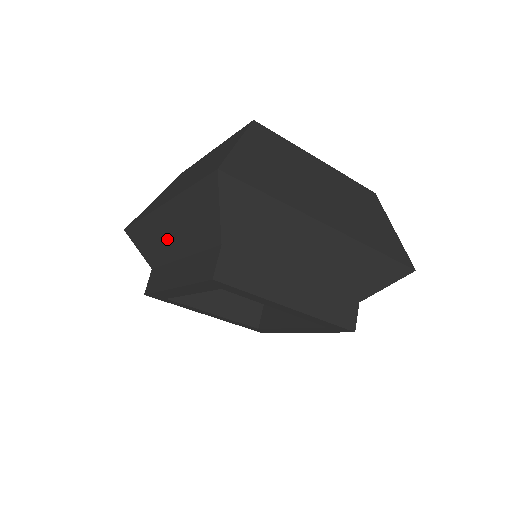
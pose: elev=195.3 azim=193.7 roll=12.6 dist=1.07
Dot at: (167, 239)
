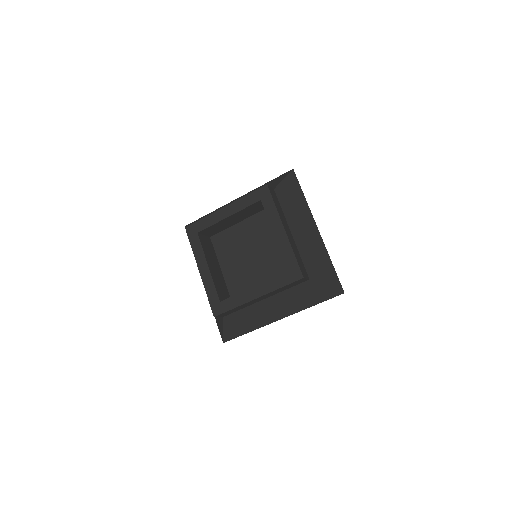
Dot at: occluded
